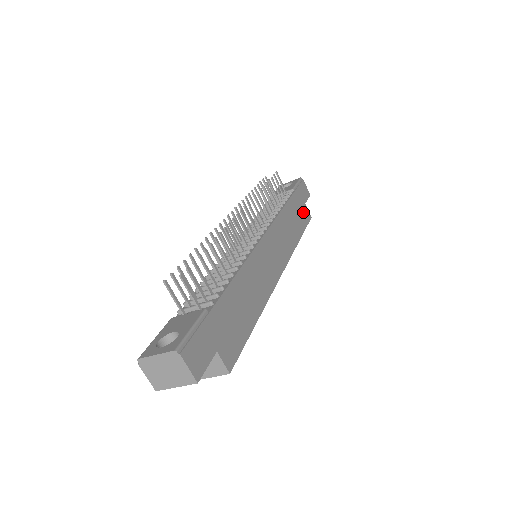
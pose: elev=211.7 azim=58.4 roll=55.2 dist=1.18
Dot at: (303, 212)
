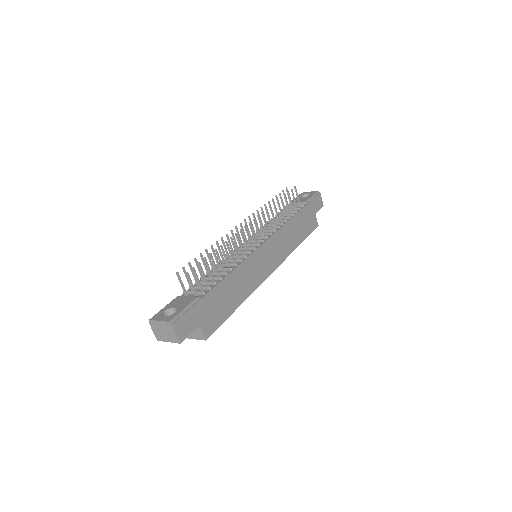
Dot at: (310, 222)
